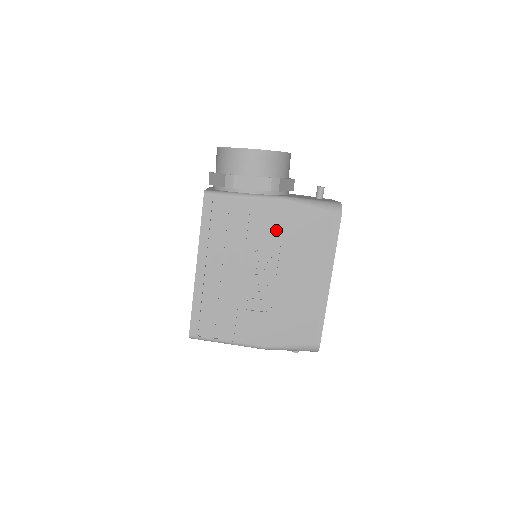
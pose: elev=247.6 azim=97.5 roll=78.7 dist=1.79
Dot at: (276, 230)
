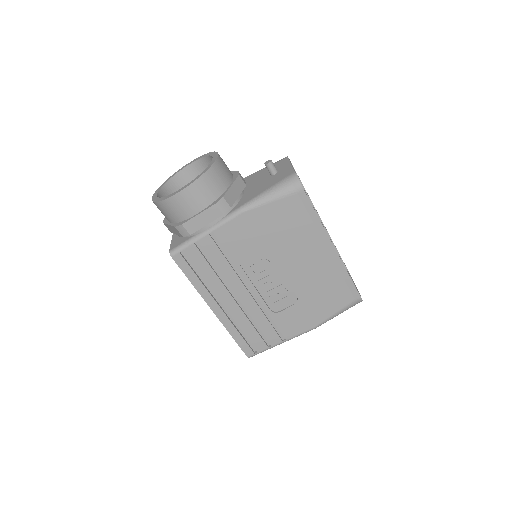
Dot at: (254, 240)
